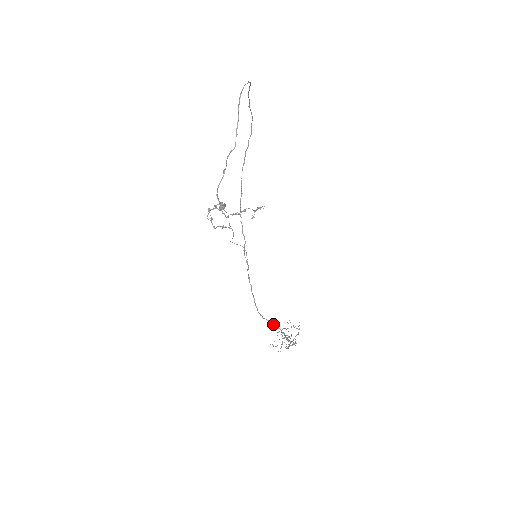
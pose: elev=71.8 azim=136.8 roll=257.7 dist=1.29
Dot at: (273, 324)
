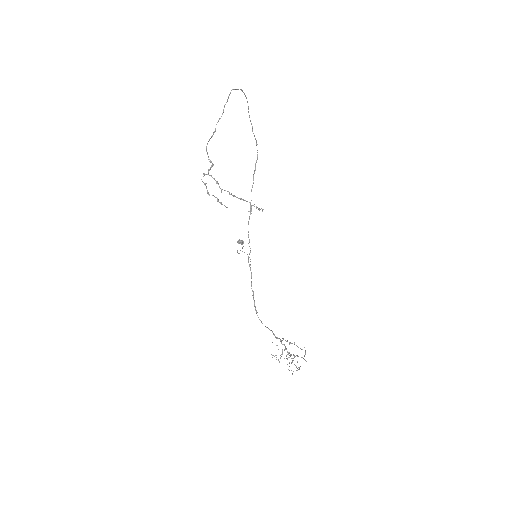
Dot at: (273, 333)
